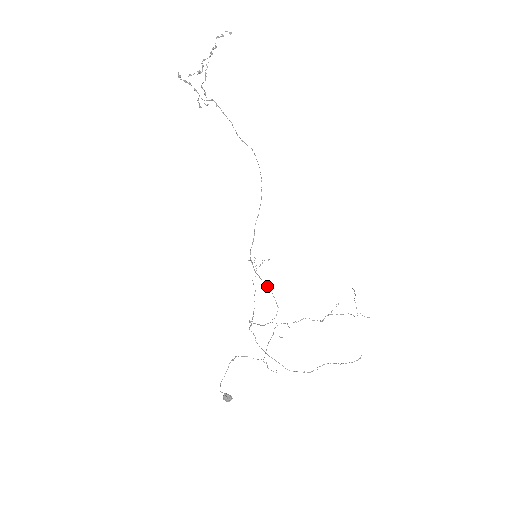
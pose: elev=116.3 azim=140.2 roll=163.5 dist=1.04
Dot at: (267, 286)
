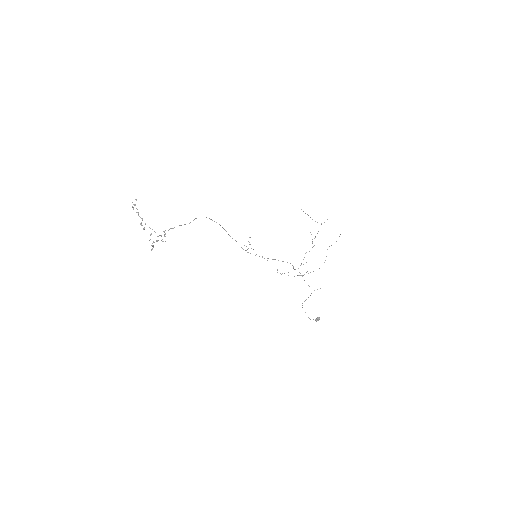
Dot at: occluded
